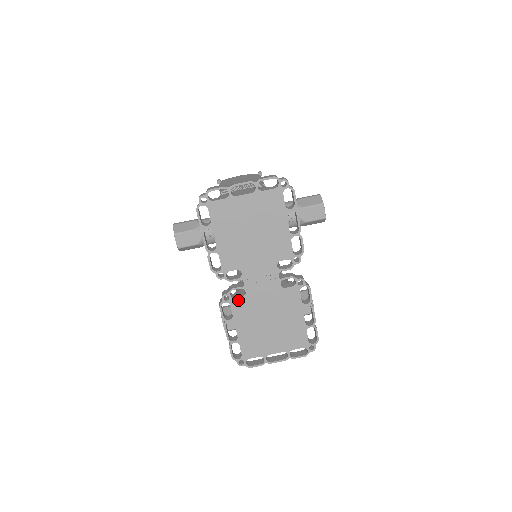
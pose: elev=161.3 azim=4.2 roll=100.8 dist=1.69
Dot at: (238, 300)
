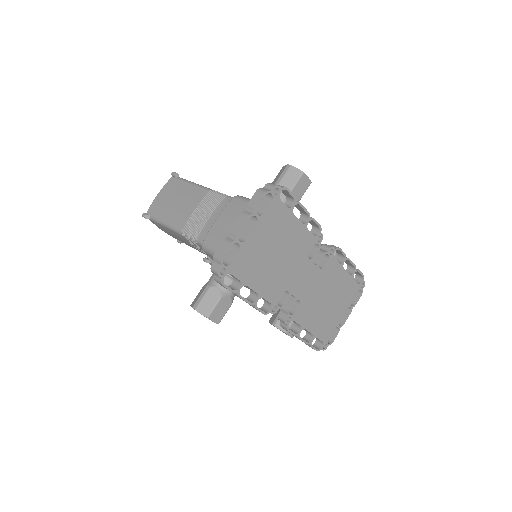
Dot at: (297, 312)
